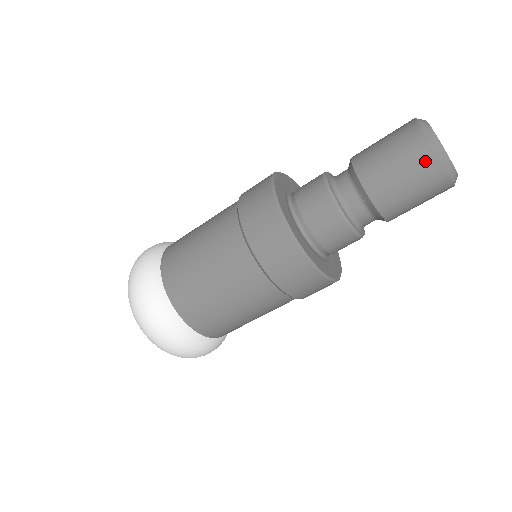
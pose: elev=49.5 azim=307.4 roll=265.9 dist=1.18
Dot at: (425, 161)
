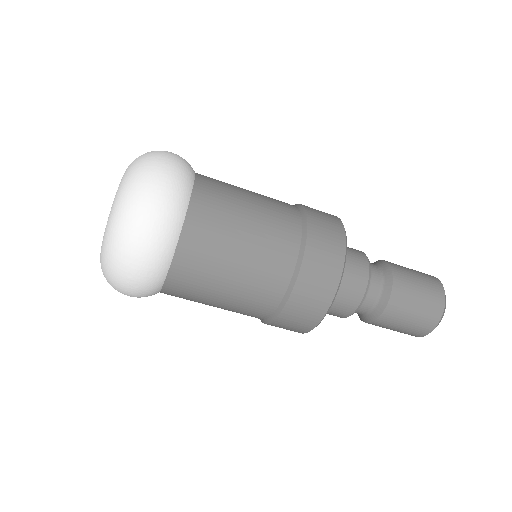
Dot at: (424, 328)
